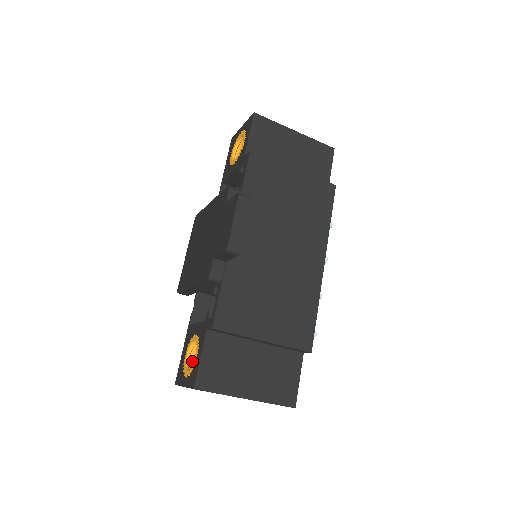
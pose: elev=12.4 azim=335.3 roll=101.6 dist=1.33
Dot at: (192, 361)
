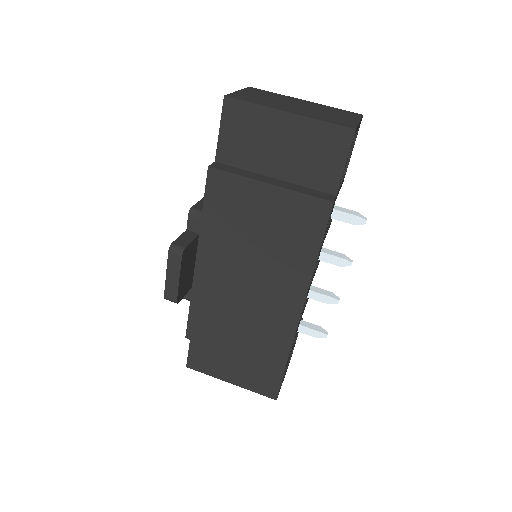
Dot at: occluded
